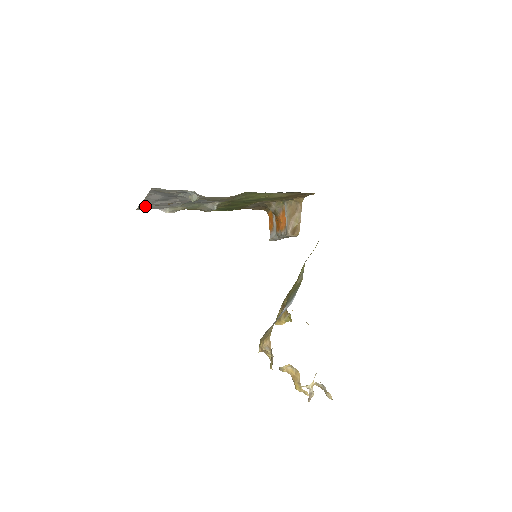
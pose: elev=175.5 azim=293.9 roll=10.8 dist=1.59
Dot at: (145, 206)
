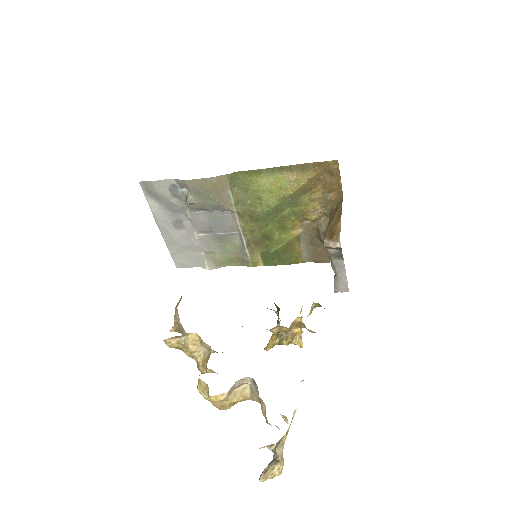
Dot at: (178, 254)
